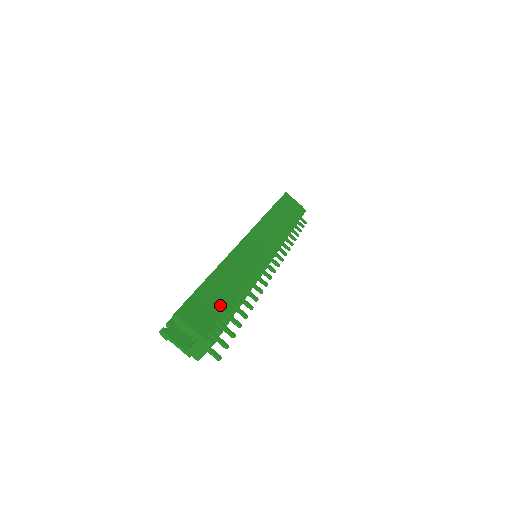
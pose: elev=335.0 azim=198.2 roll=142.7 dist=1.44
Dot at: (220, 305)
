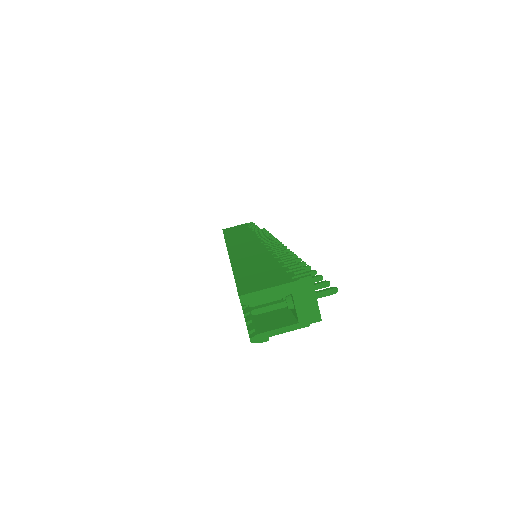
Dot at: (272, 268)
